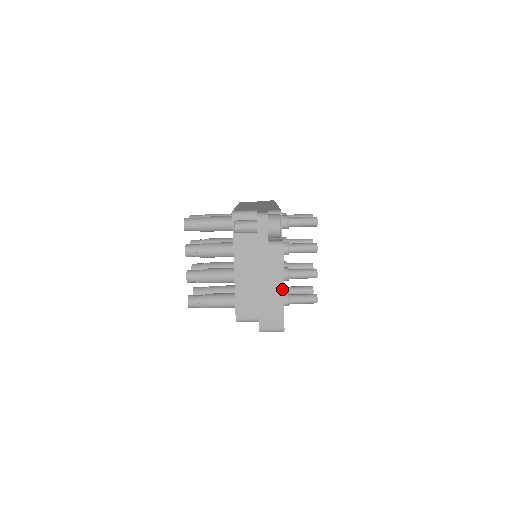
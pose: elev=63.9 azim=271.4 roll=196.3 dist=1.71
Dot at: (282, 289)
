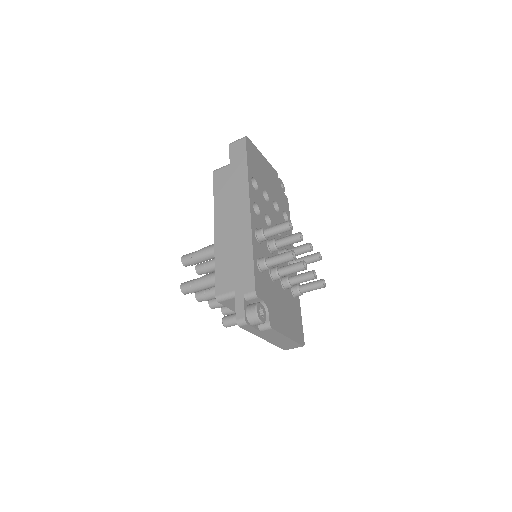
Dot at: (288, 338)
